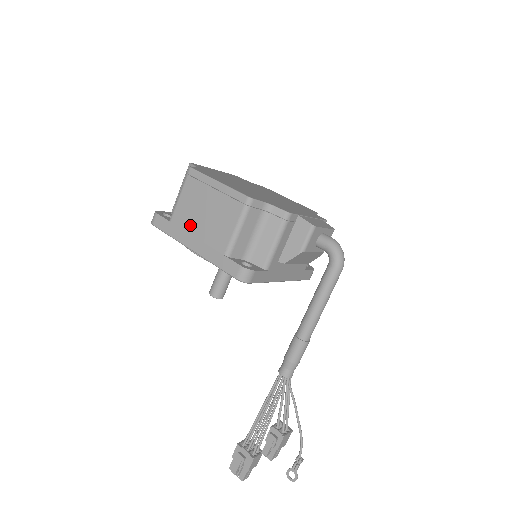
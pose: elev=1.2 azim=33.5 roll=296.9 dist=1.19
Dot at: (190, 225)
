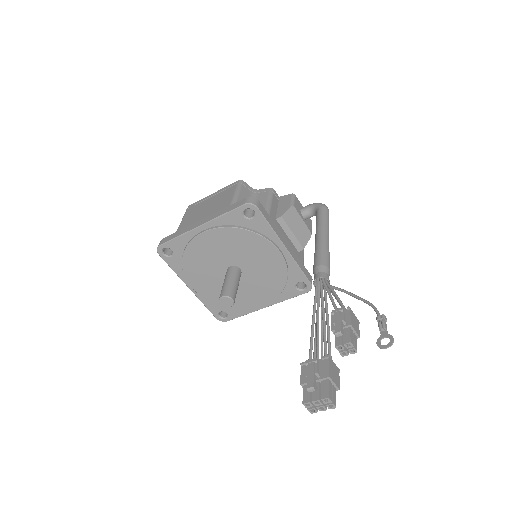
Dot at: (195, 219)
